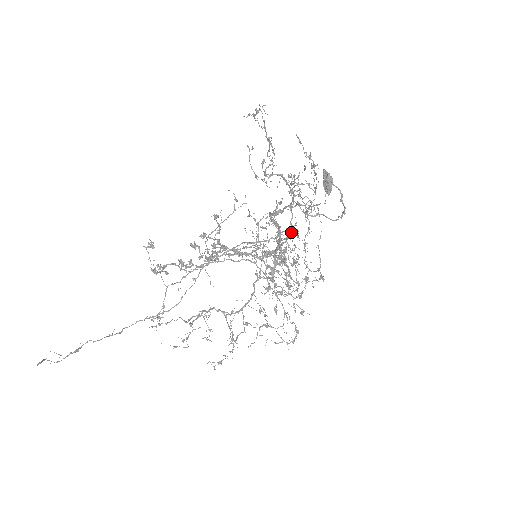
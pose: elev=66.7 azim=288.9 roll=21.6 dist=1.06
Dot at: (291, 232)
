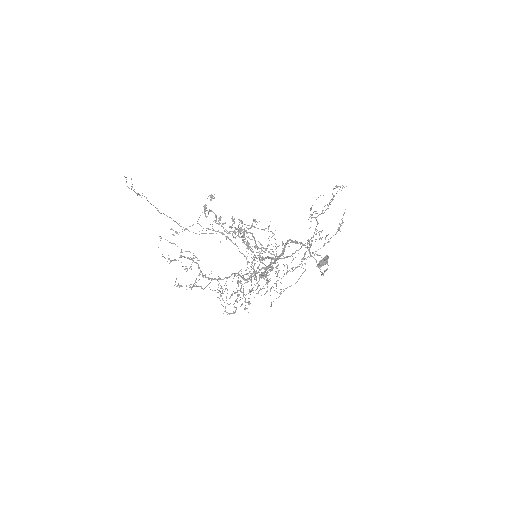
Dot at: occluded
